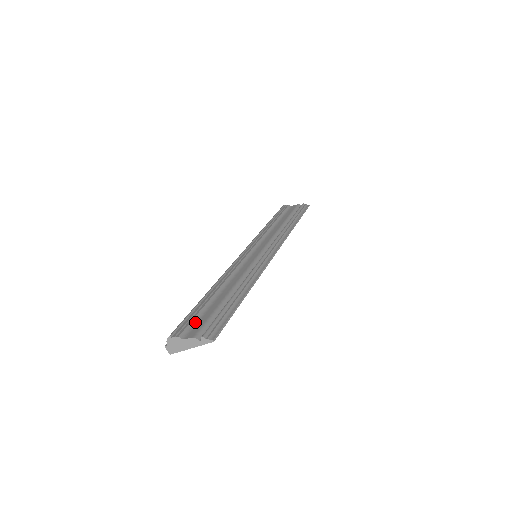
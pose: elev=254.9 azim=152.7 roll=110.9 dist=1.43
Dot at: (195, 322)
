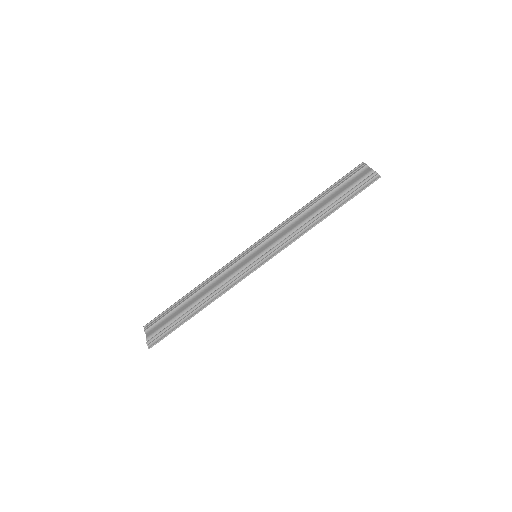
Dot at: (160, 322)
